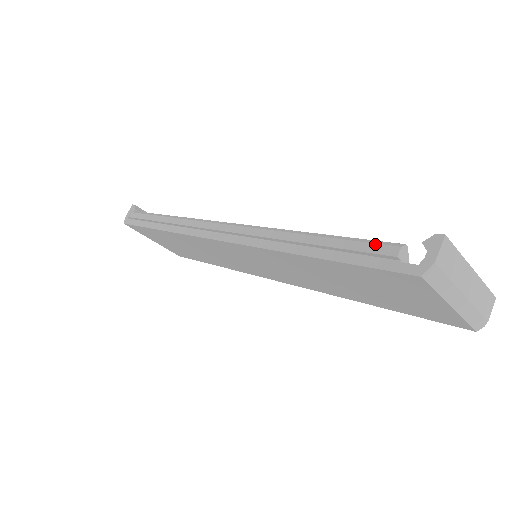
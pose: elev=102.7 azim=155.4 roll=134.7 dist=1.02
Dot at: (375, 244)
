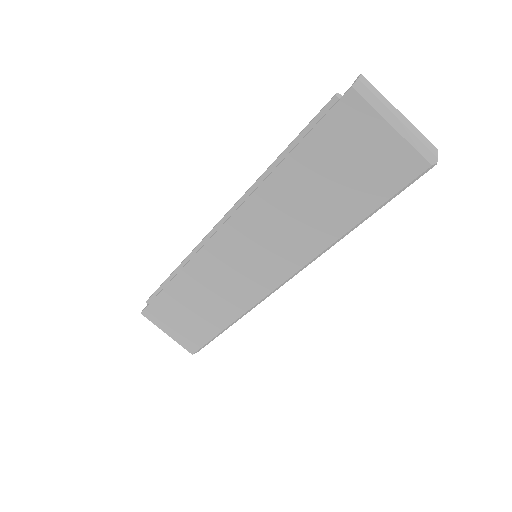
Dot at: (322, 108)
